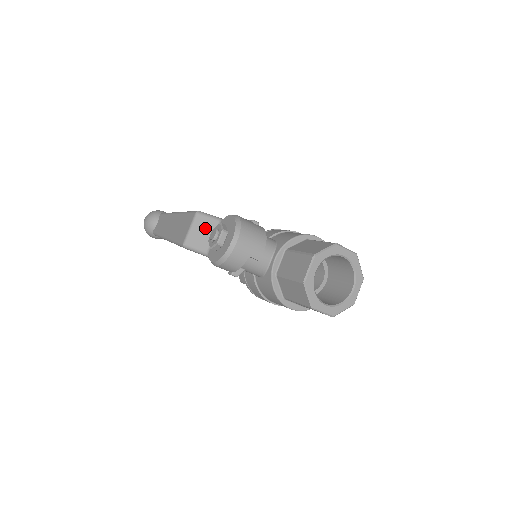
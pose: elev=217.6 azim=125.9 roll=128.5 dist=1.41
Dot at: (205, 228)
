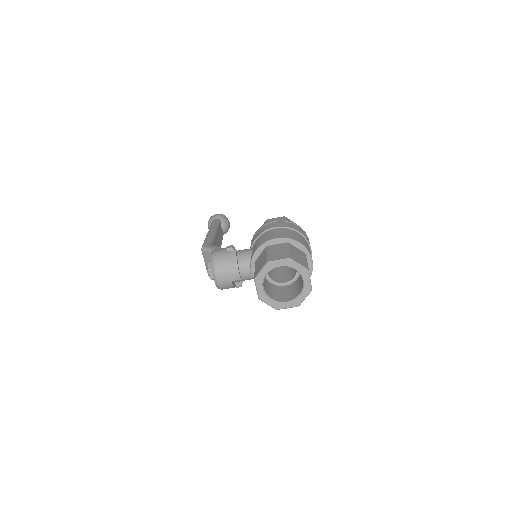
Dot at: occluded
